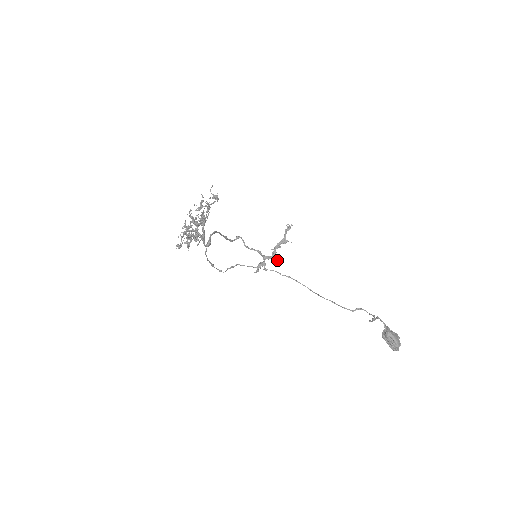
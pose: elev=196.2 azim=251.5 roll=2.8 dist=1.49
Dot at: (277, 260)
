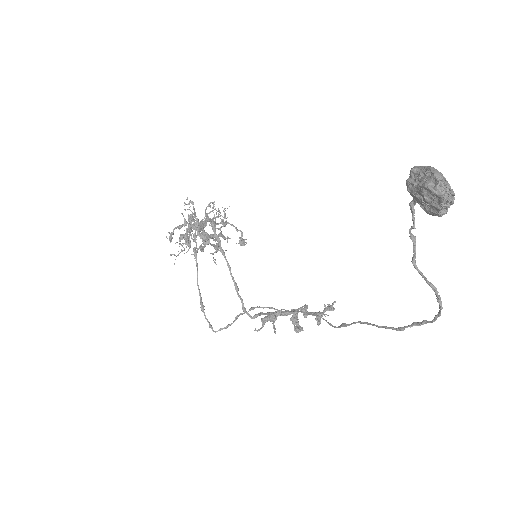
Dot at: (298, 326)
